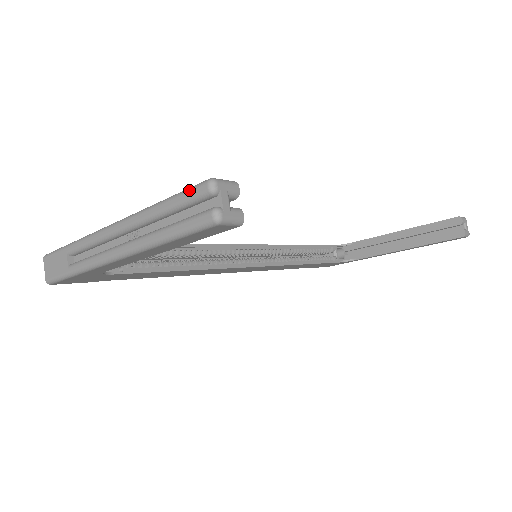
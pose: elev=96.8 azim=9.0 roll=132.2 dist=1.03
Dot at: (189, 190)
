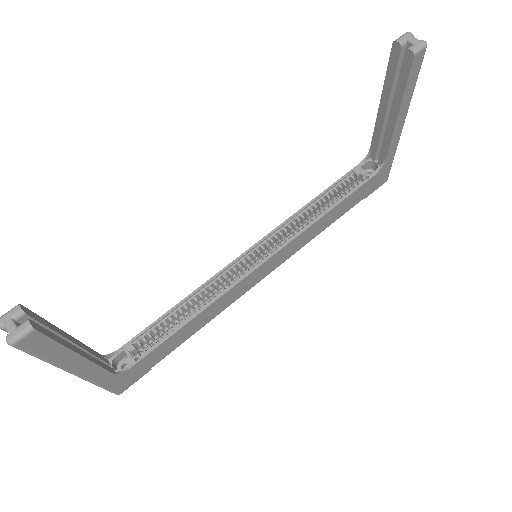
Dot at: occluded
